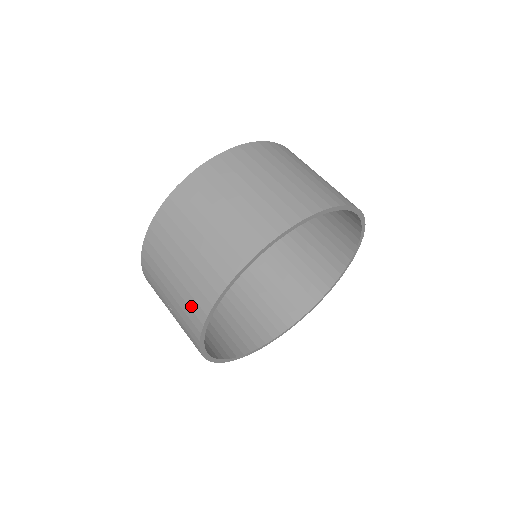
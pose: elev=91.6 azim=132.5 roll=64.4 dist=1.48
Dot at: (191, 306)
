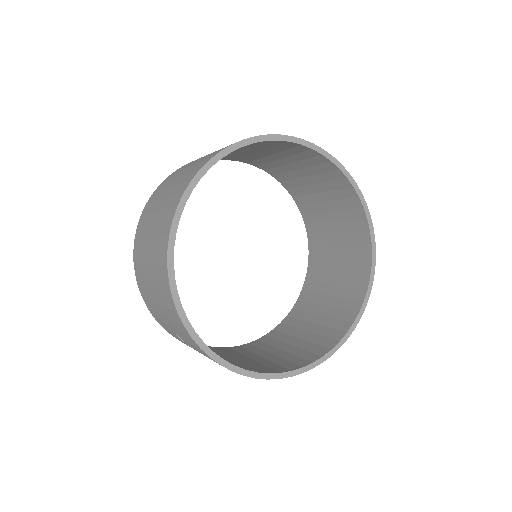
Dot at: (167, 305)
